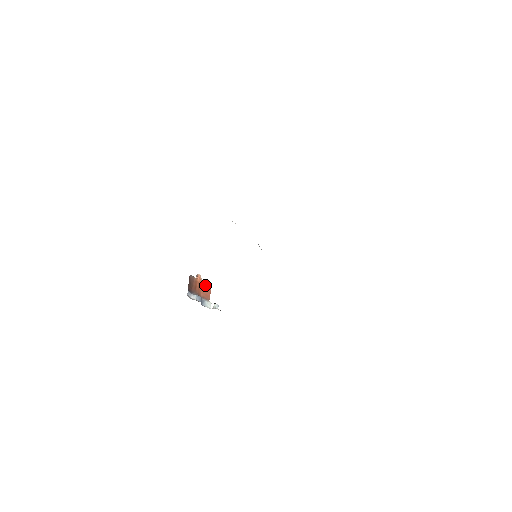
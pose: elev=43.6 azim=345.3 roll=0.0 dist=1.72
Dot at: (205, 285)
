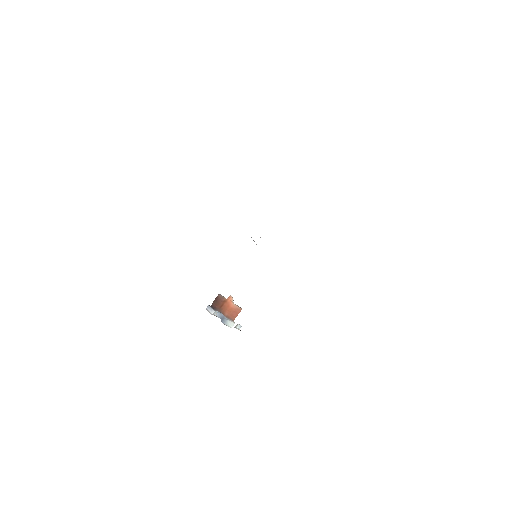
Dot at: (234, 307)
